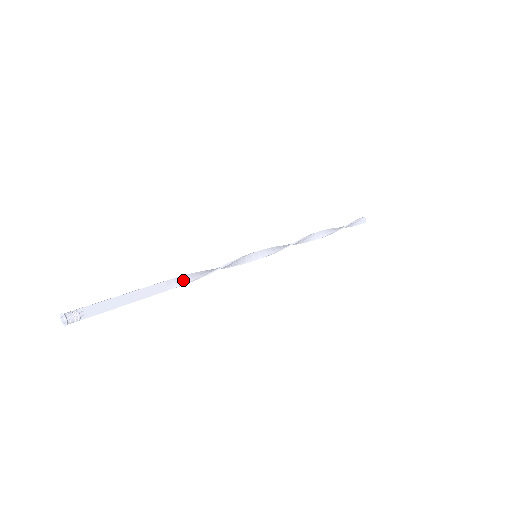
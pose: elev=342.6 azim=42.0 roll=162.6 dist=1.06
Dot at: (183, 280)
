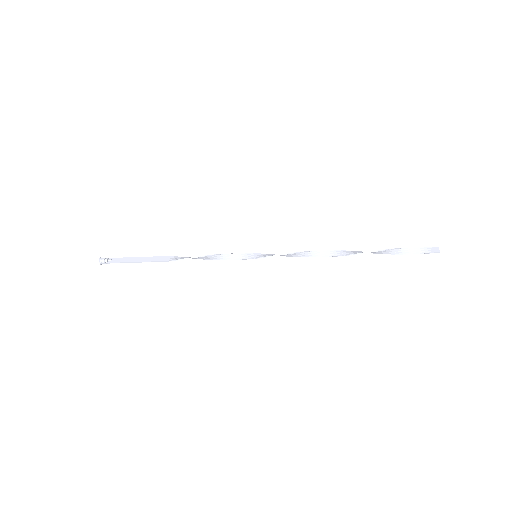
Dot at: (181, 258)
